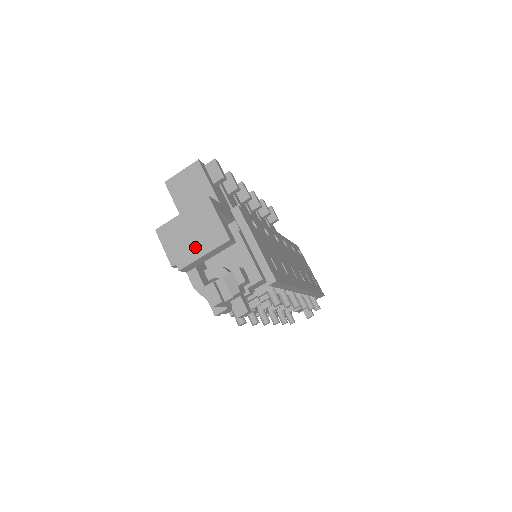
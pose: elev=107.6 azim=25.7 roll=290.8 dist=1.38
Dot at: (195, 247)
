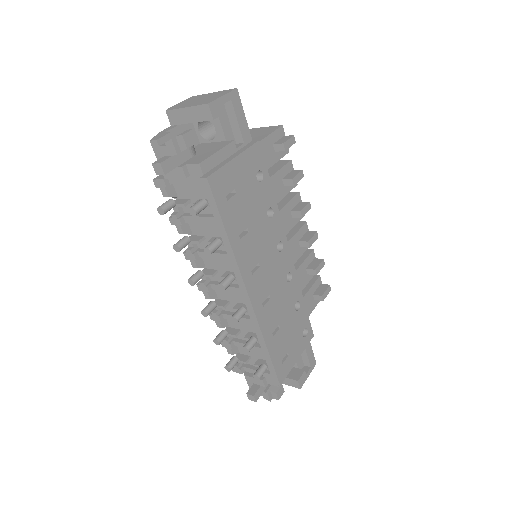
Dot at: (190, 104)
